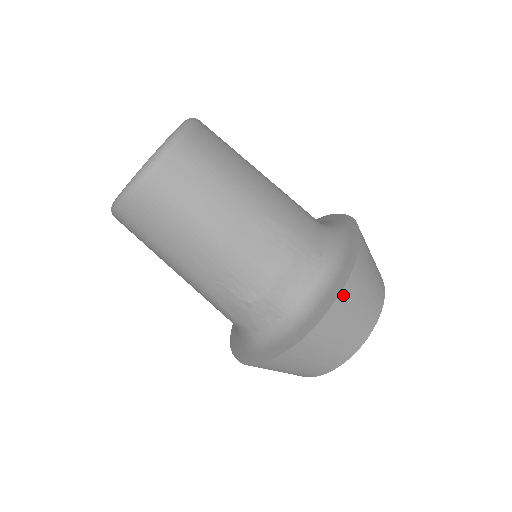
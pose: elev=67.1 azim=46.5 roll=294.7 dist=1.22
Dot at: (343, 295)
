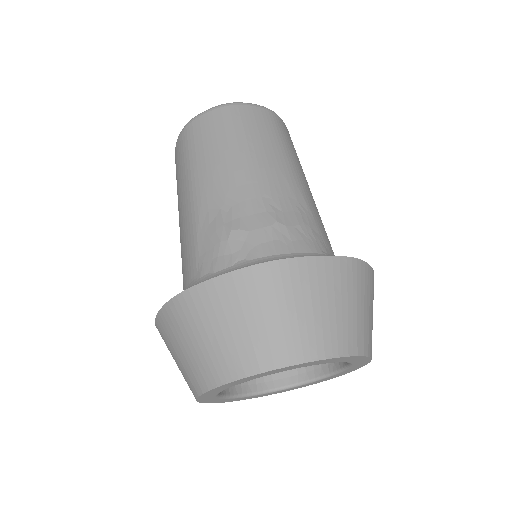
Dot at: (333, 263)
